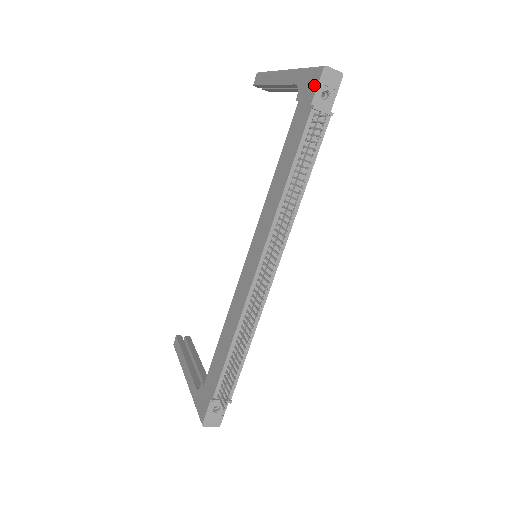
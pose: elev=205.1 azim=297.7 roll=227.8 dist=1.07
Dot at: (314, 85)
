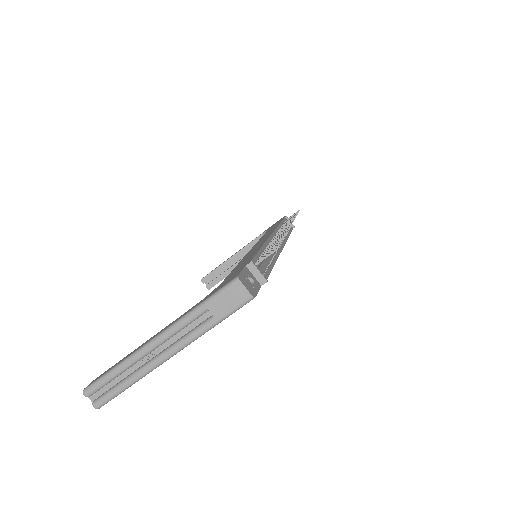
Dot at: occluded
